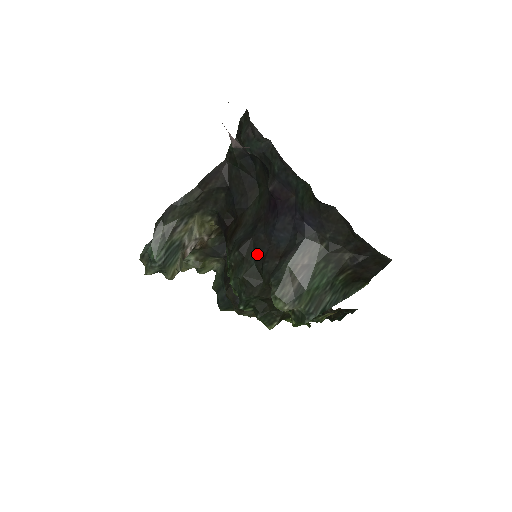
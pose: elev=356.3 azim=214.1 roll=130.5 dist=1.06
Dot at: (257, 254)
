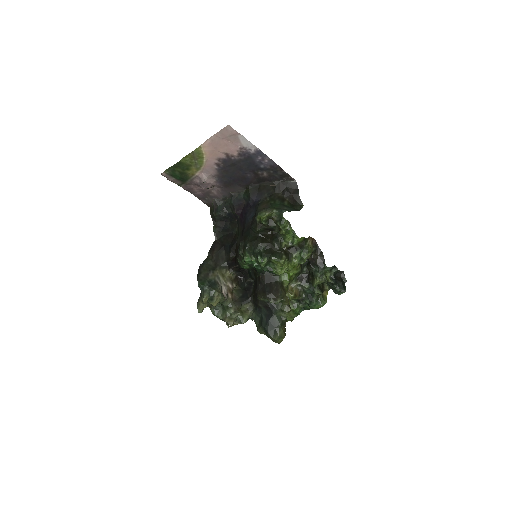
Dot at: (248, 232)
